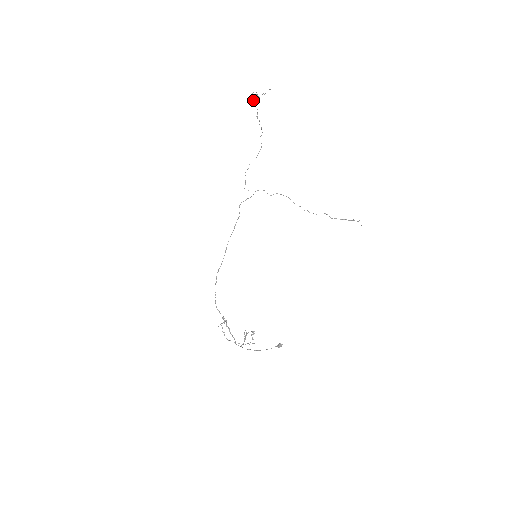
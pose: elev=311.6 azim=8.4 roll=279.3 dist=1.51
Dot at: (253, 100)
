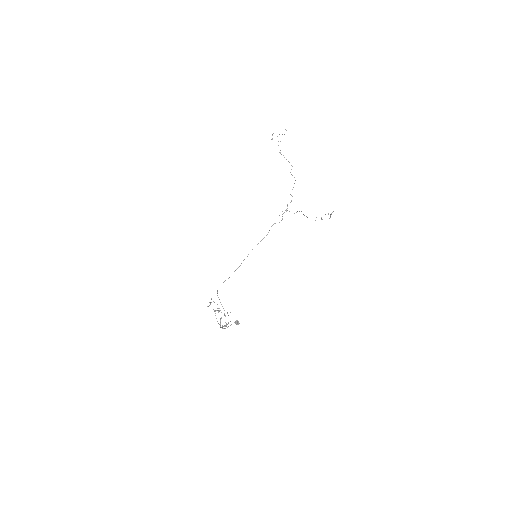
Dot at: occluded
